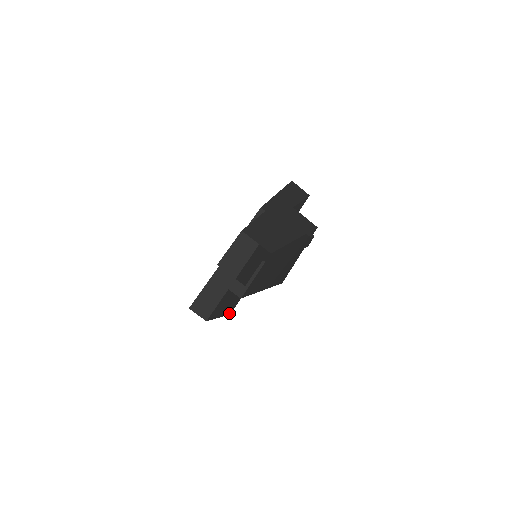
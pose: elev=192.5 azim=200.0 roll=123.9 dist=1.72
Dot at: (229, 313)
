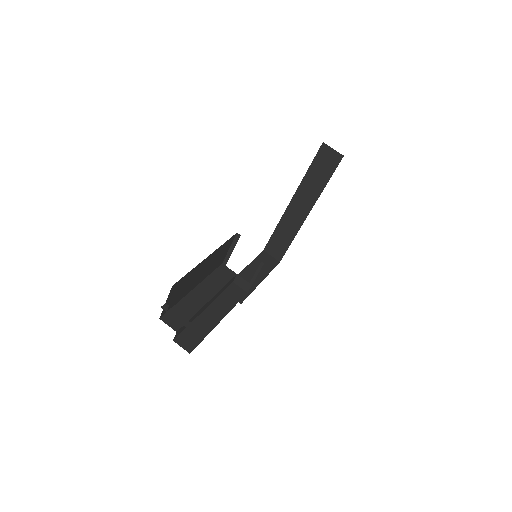
Dot at: (244, 299)
